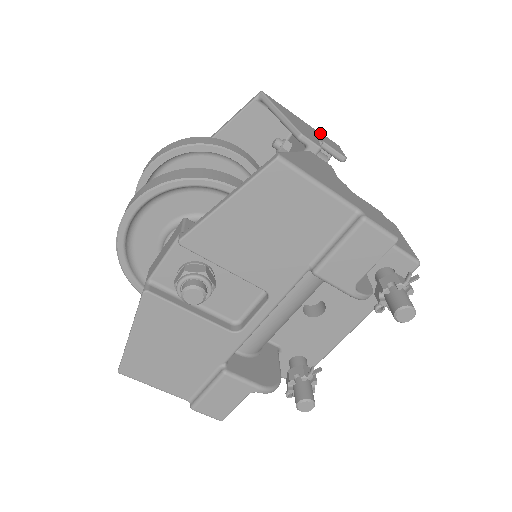
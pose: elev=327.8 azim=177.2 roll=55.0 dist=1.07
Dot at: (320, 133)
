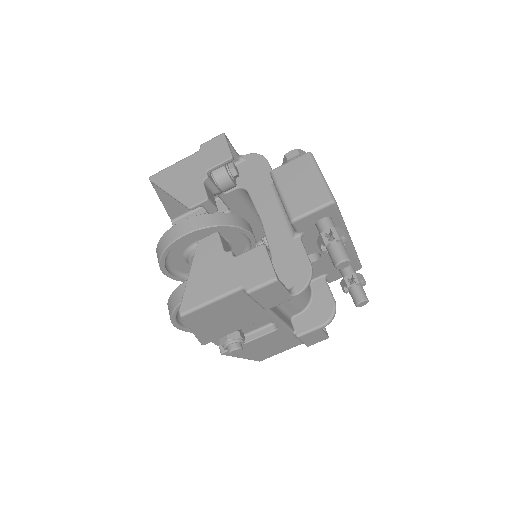
Dot at: (203, 149)
